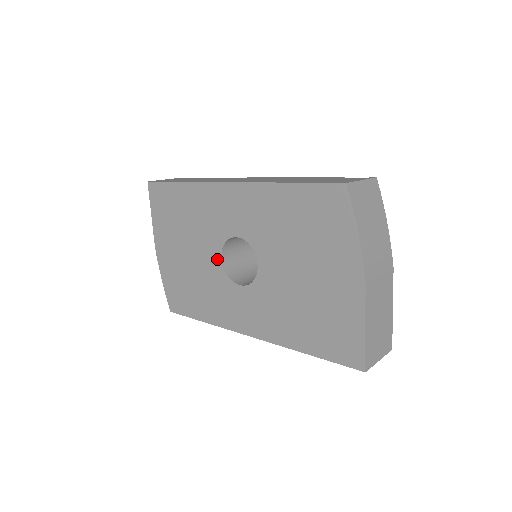
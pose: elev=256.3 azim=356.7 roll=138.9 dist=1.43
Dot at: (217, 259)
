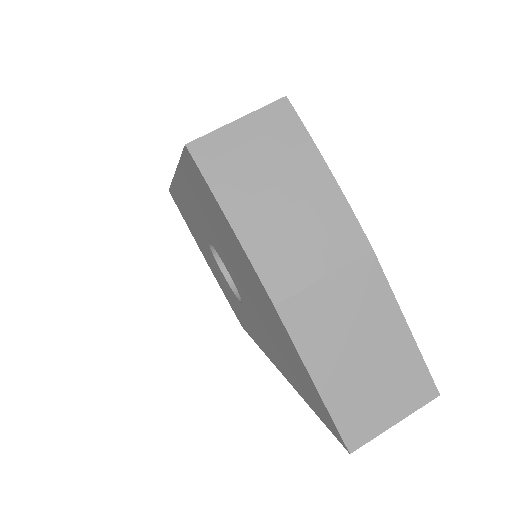
Dot at: (220, 270)
